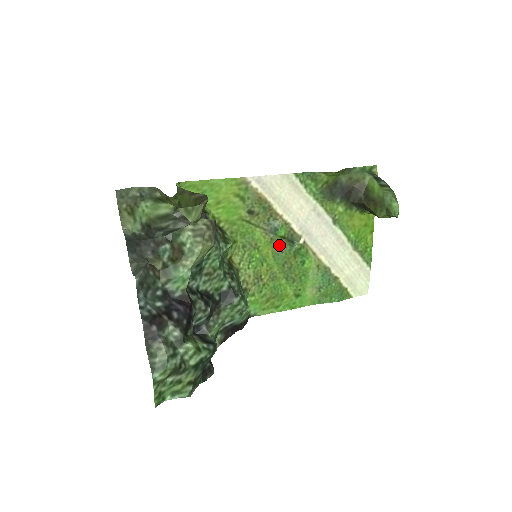
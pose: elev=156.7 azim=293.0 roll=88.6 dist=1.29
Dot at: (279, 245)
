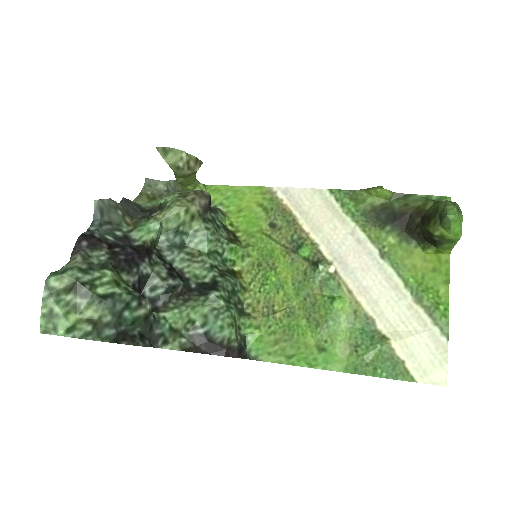
Dot at: (302, 270)
